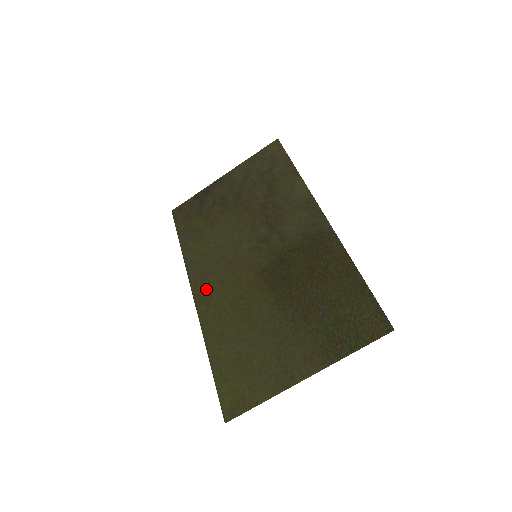
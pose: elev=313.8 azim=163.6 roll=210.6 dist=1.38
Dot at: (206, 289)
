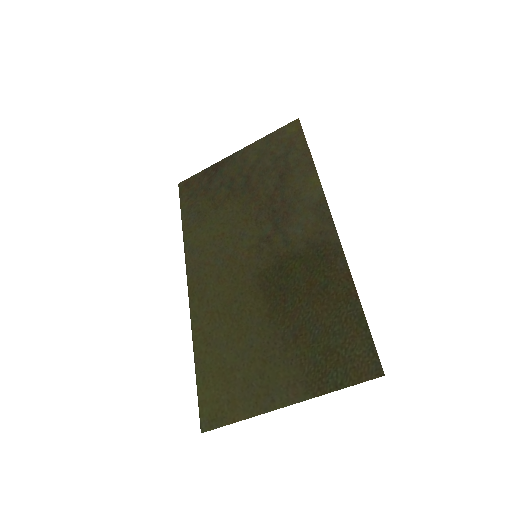
Dot at: (201, 282)
